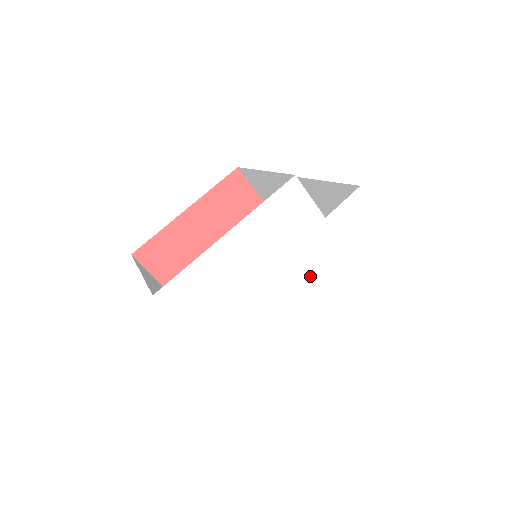
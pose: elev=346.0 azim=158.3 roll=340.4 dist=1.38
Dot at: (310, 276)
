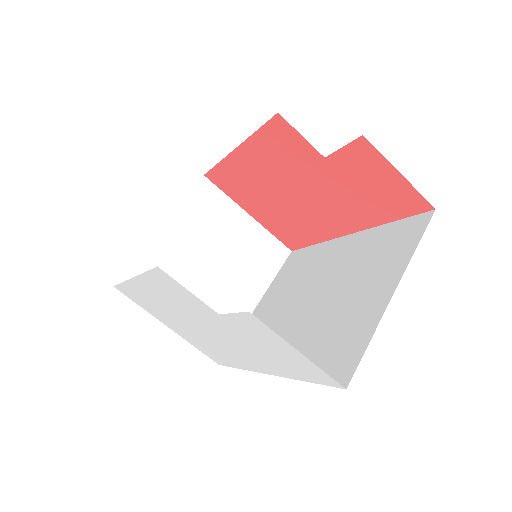
Dot at: (232, 343)
